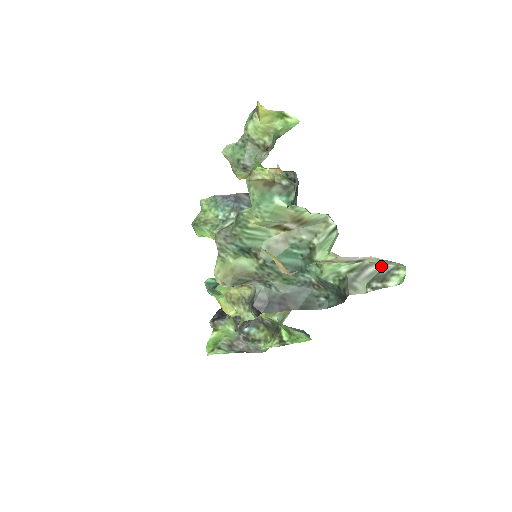
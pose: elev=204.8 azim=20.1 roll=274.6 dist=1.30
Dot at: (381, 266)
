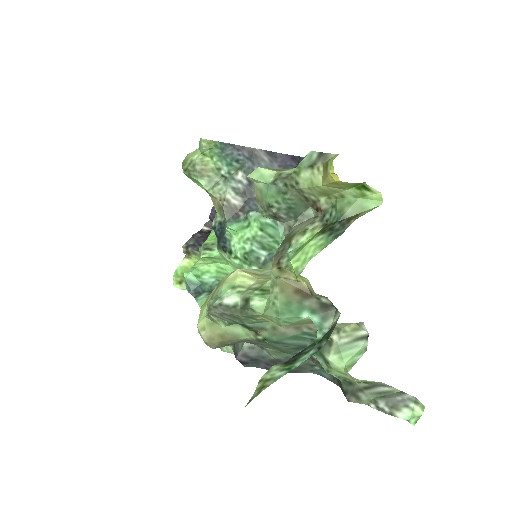
Dot at: (399, 390)
